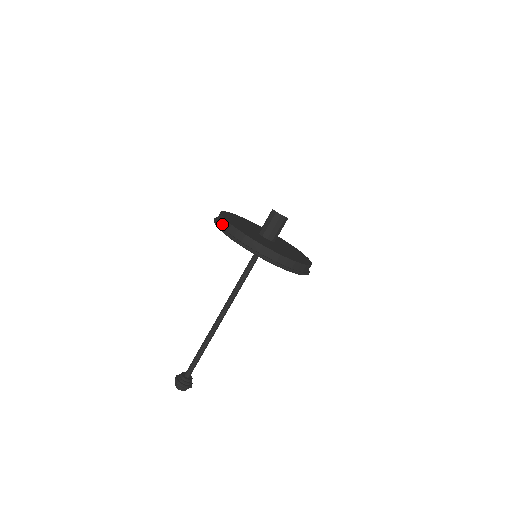
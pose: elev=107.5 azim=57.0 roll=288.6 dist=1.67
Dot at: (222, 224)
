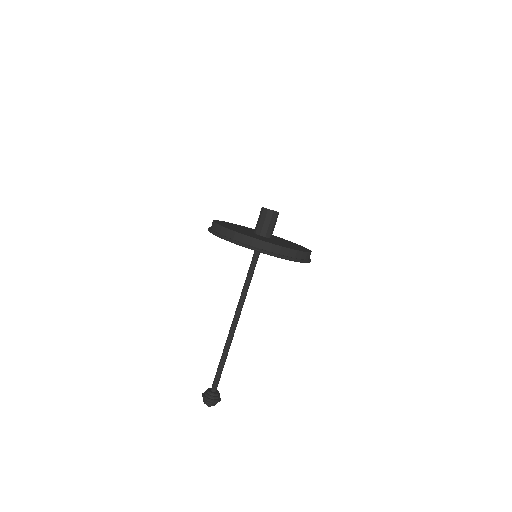
Dot at: (223, 233)
